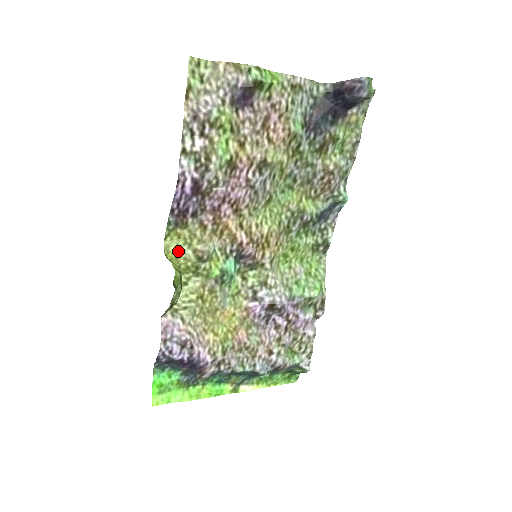
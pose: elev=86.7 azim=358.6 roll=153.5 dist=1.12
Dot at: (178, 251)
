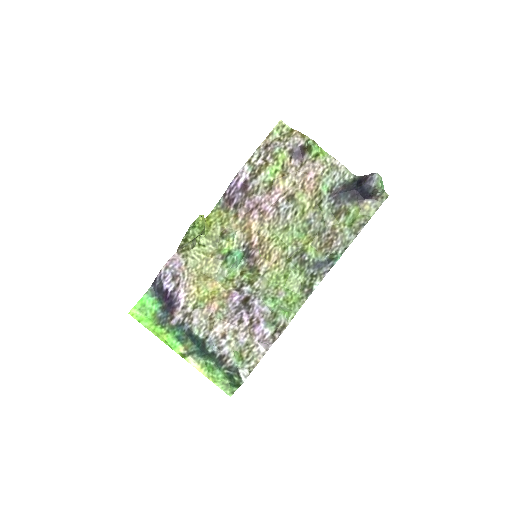
Dot at: (213, 223)
